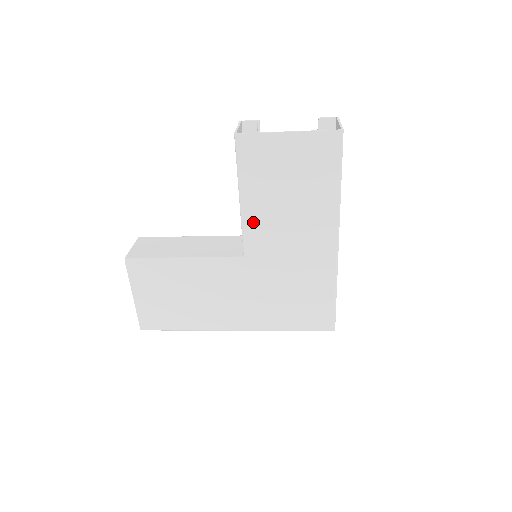
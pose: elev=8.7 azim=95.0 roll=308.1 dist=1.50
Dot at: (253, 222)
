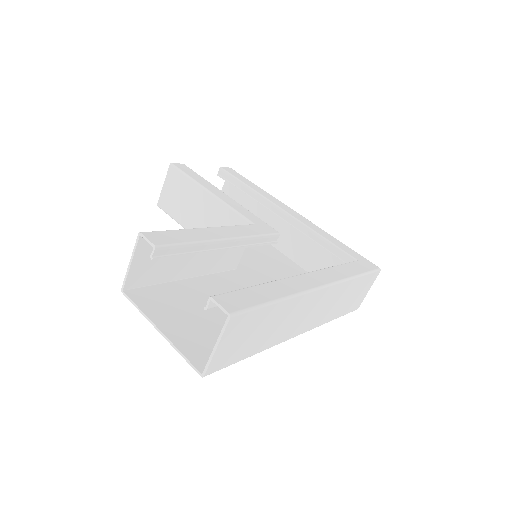
Dot at: (212, 283)
